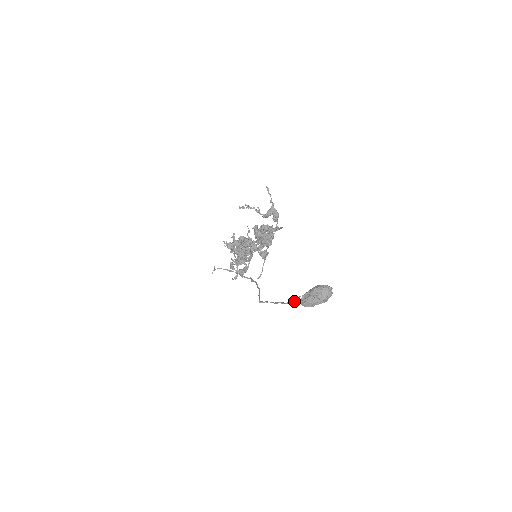
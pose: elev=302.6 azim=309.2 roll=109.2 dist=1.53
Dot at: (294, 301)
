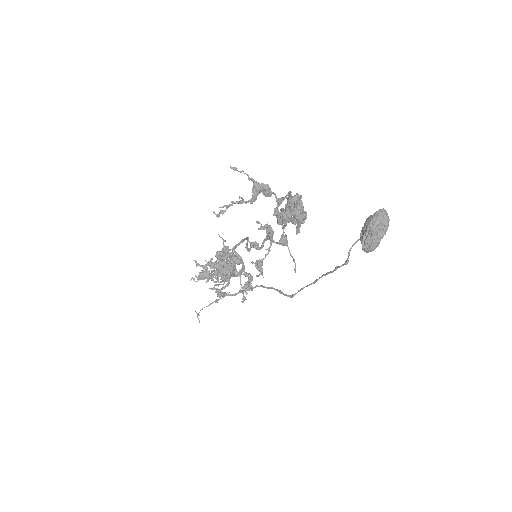
Dot at: (348, 258)
